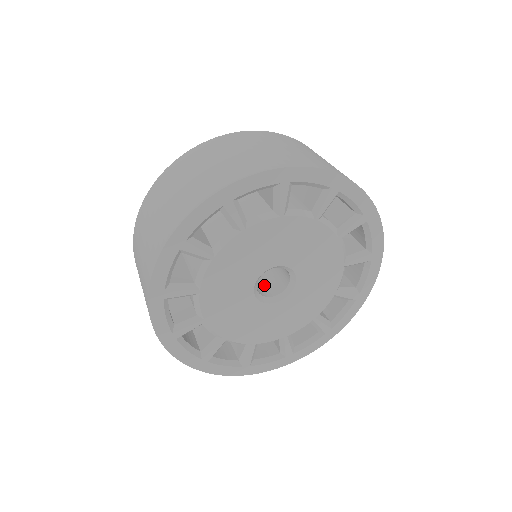
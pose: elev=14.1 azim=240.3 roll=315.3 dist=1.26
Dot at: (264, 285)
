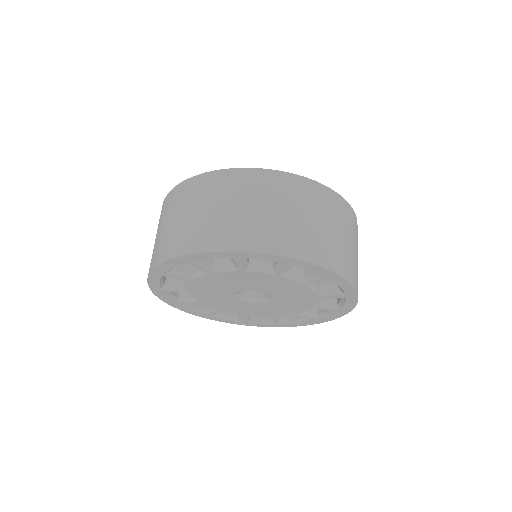
Dot at: occluded
